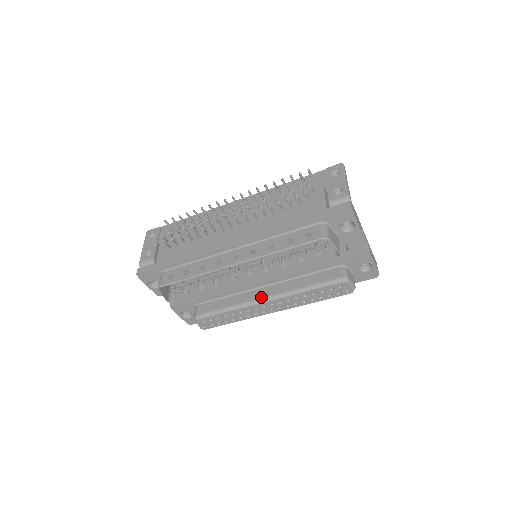
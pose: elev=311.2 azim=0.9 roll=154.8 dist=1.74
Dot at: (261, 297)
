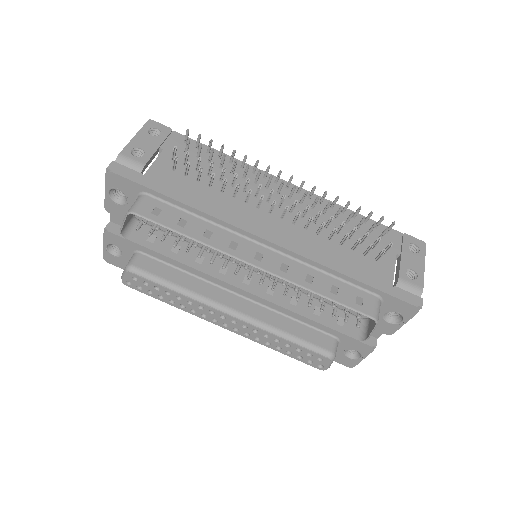
Dot at: (229, 306)
